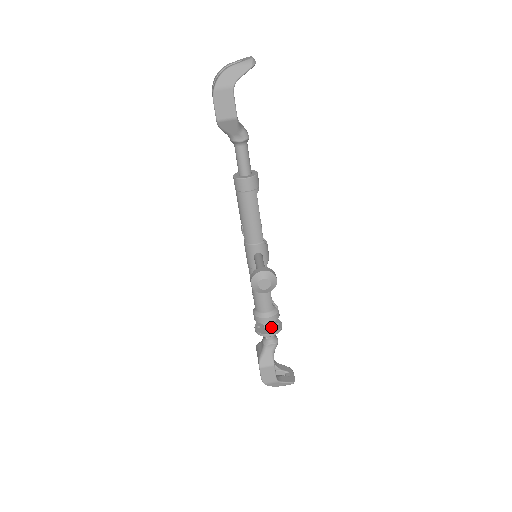
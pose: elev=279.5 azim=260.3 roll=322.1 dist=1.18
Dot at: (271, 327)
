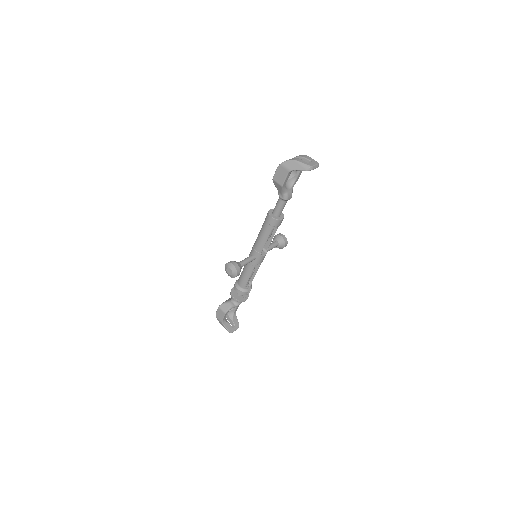
Dot at: (239, 295)
